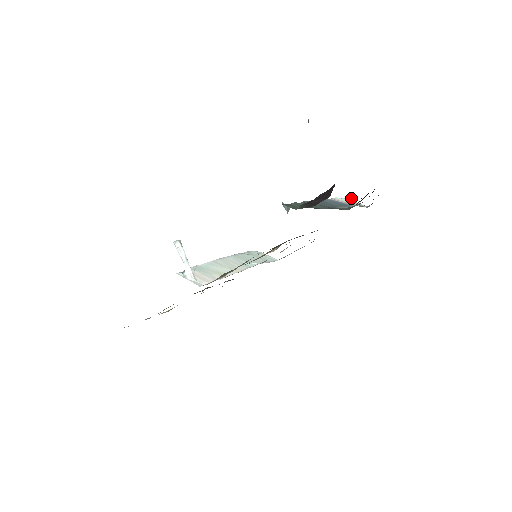
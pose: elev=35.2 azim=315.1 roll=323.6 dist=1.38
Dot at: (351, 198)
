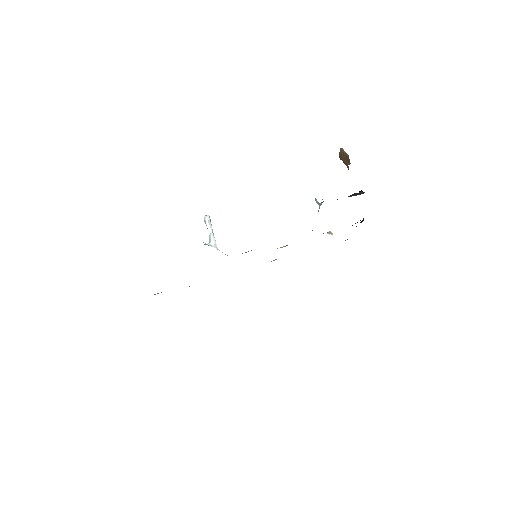
Dot at: (331, 233)
